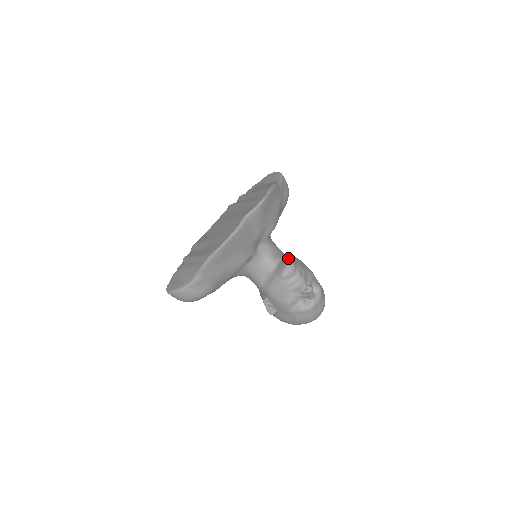
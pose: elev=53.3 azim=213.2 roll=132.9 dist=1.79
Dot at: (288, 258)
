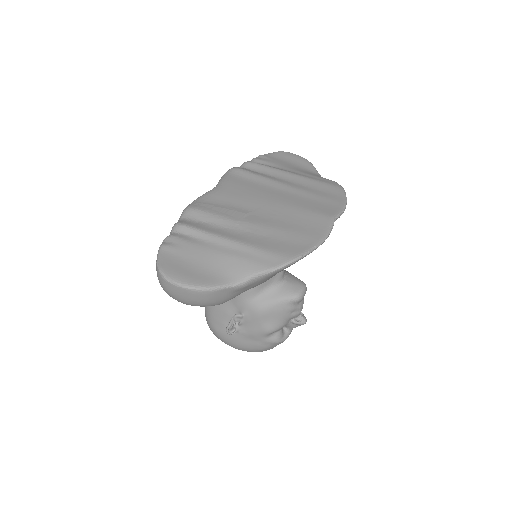
Dot at: occluded
